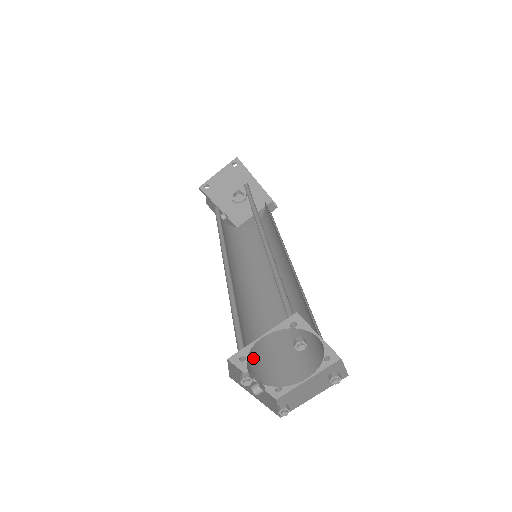
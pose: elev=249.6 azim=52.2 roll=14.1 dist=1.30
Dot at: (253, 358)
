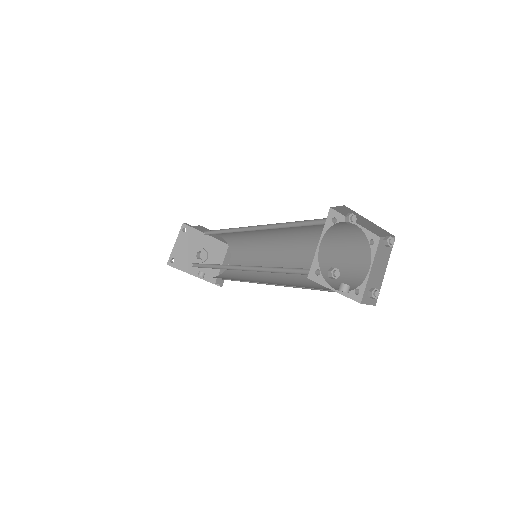
Dot at: occluded
